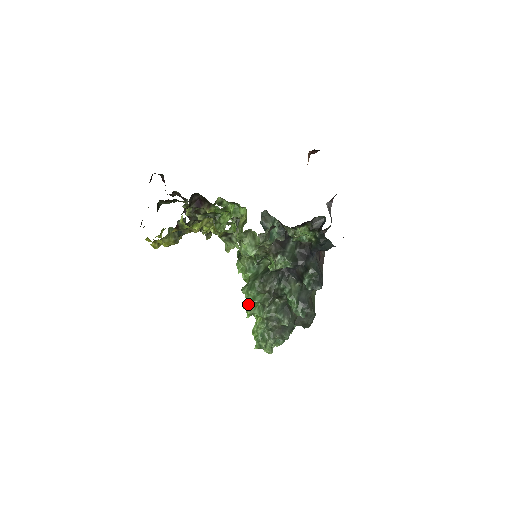
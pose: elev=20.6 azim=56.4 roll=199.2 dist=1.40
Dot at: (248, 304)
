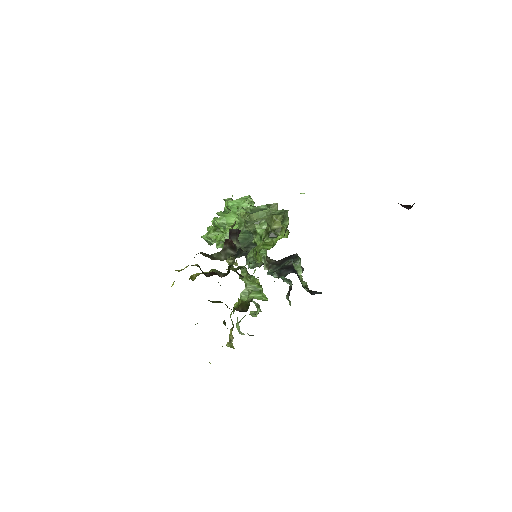
Dot at: occluded
